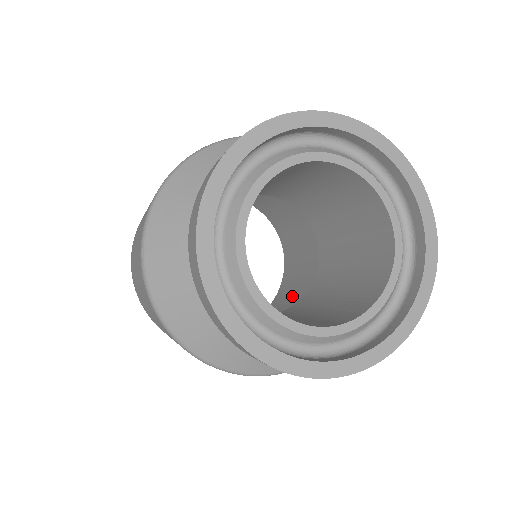
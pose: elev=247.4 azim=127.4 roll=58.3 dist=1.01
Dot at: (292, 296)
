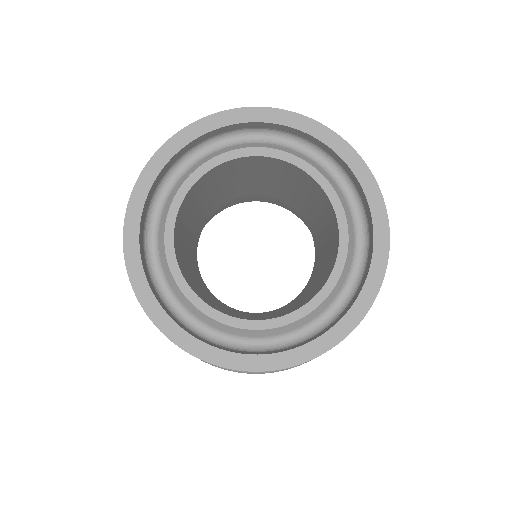
Dot at: occluded
